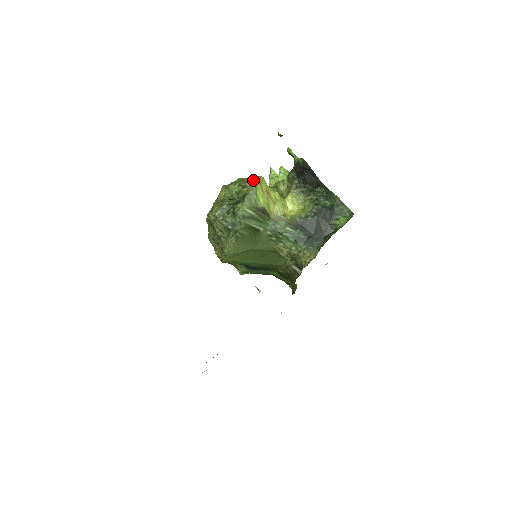
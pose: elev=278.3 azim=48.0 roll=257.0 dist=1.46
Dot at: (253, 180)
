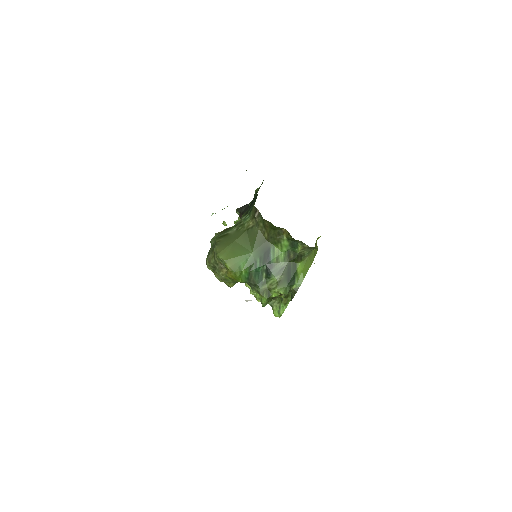
Dot at: occluded
